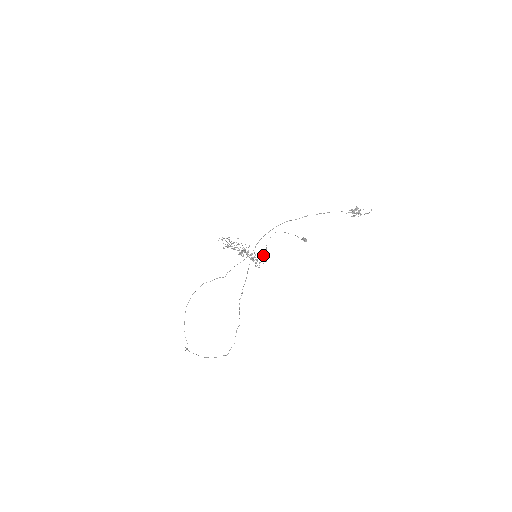
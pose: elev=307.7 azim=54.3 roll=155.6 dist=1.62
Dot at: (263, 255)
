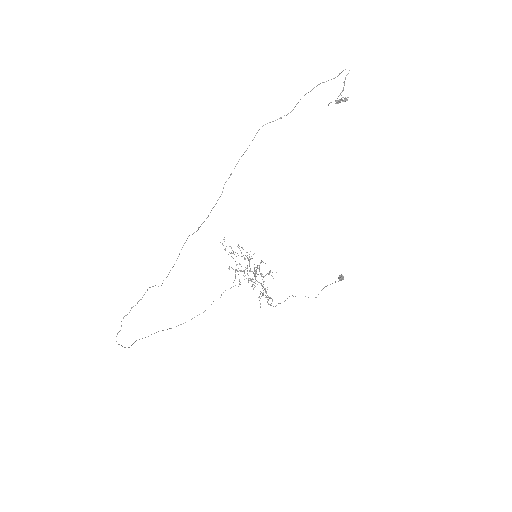
Dot at: occluded
